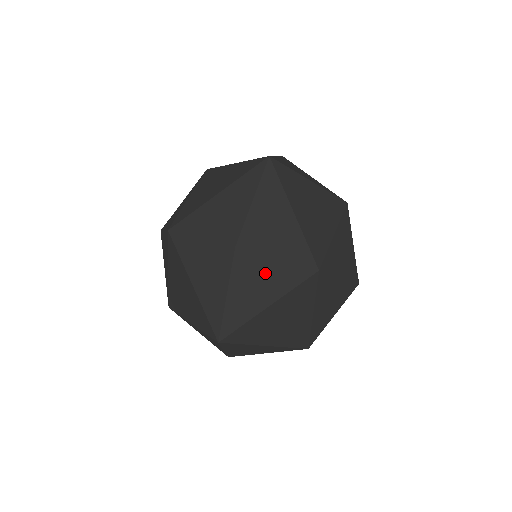
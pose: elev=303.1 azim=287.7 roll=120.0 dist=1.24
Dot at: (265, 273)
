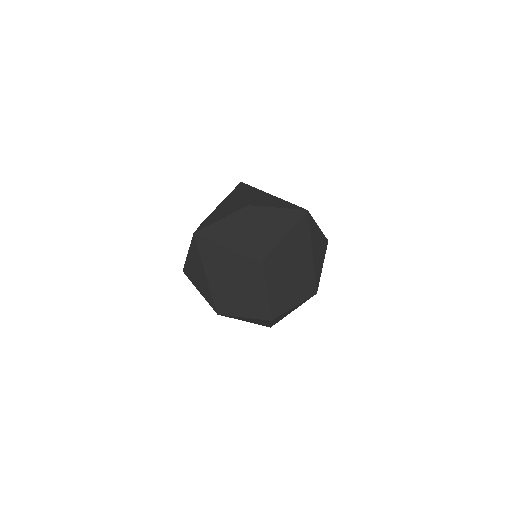
Dot at: (289, 311)
